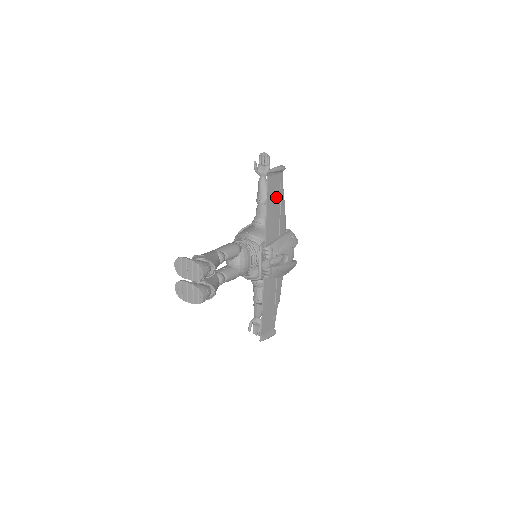
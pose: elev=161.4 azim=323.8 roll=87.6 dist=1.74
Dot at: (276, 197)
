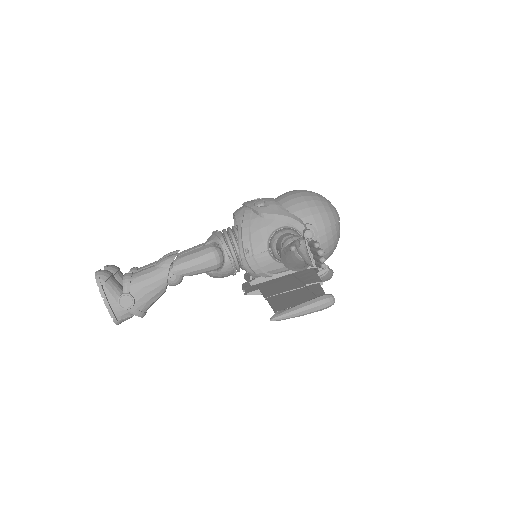
Dot at: (297, 294)
